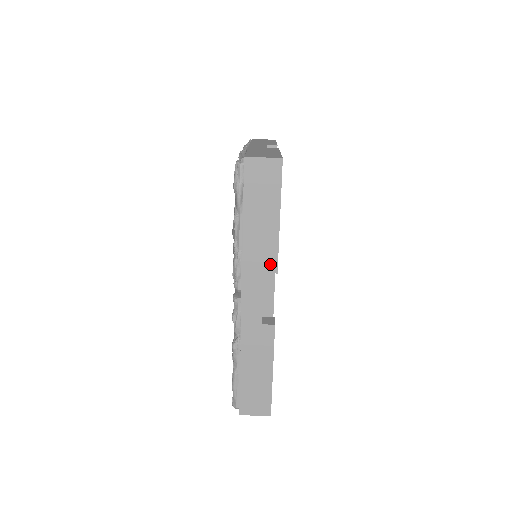
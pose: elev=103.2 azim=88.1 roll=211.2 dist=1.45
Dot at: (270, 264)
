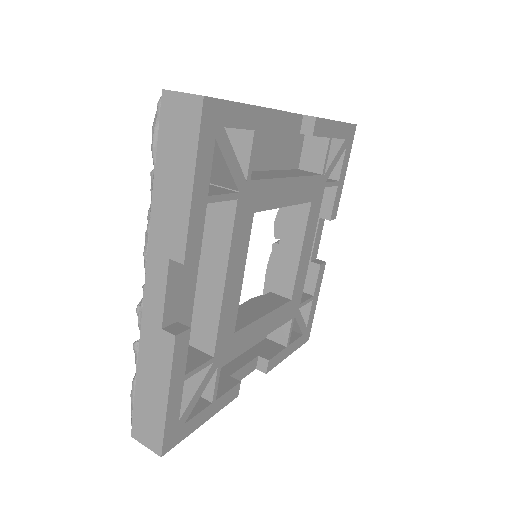
Dot at: (177, 248)
